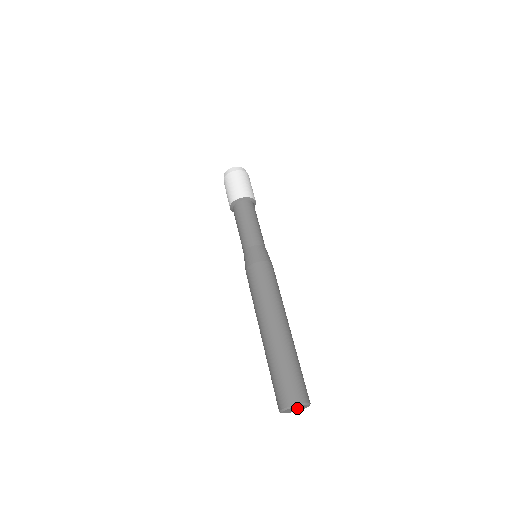
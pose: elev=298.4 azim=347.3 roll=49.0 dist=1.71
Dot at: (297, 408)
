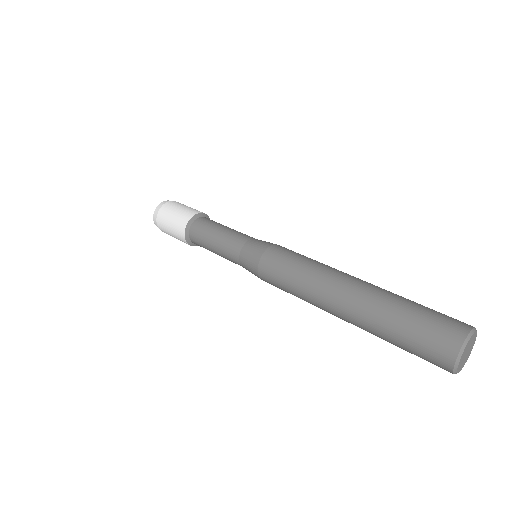
Dot at: (467, 349)
